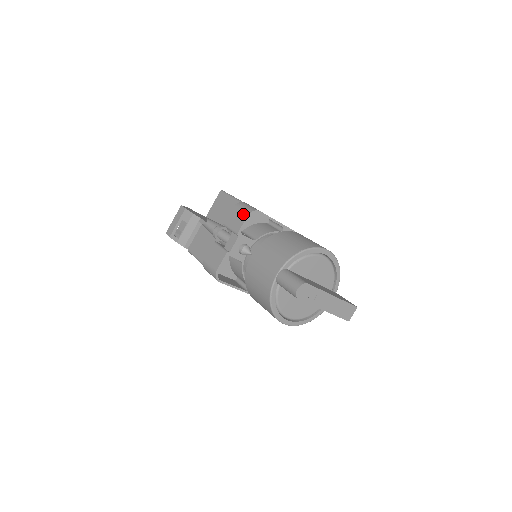
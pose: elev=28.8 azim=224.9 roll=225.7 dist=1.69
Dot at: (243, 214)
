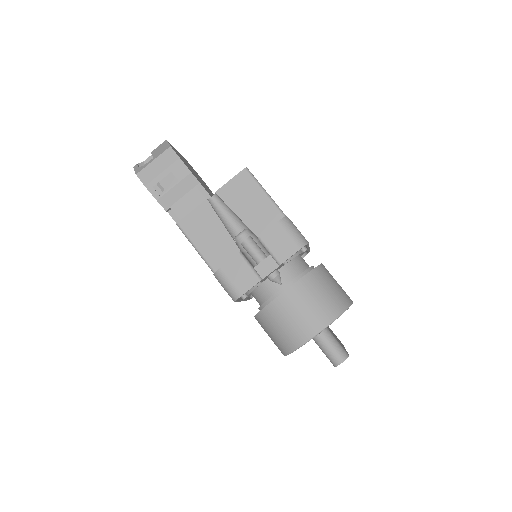
Dot at: (293, 243)
